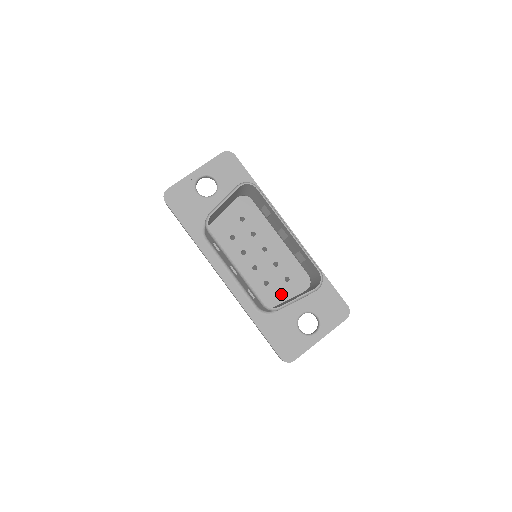
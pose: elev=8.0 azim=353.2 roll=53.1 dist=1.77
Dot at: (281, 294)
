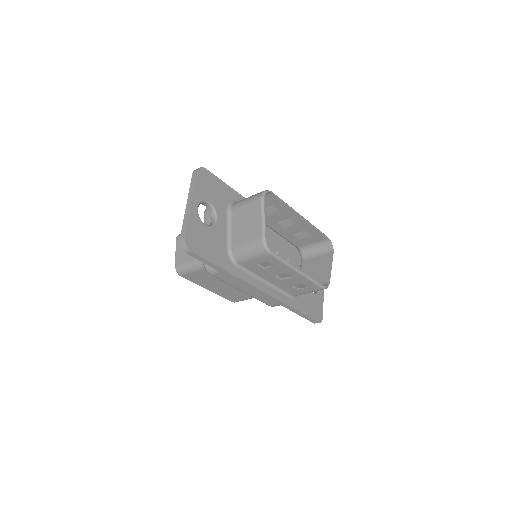
Dot at: occluded
